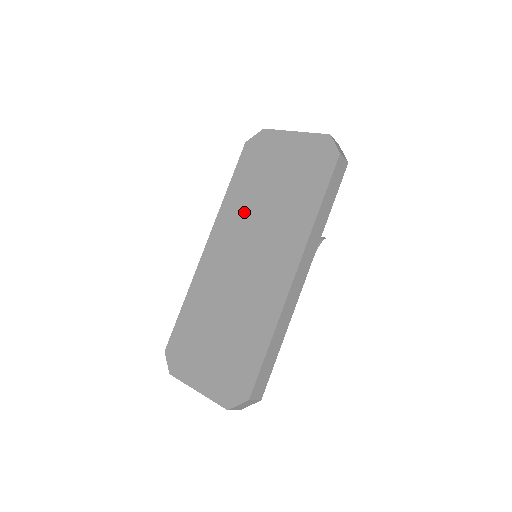
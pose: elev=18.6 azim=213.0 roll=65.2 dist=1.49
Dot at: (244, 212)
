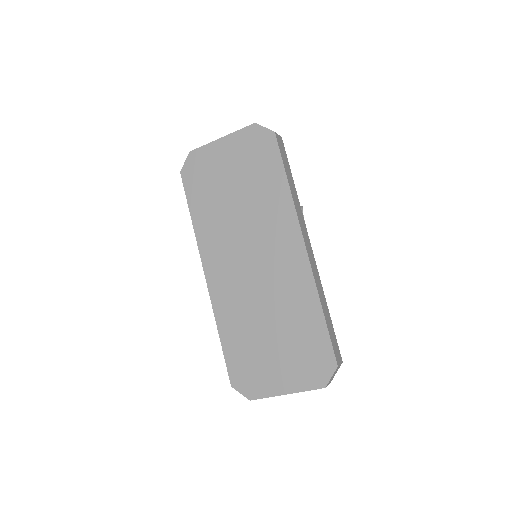
Dot at: (222, 227)
